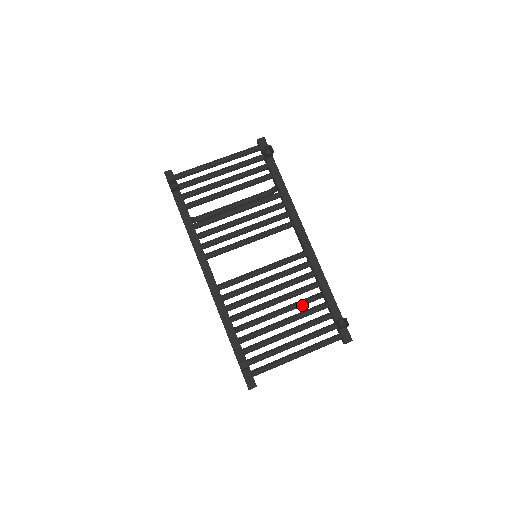
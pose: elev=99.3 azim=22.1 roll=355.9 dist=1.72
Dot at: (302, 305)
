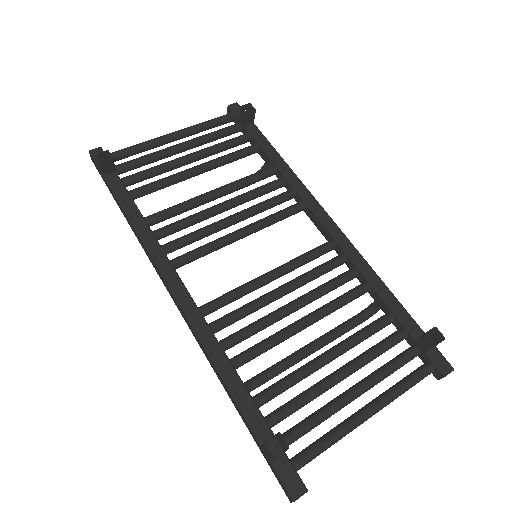
Dot at: (346, 330)
